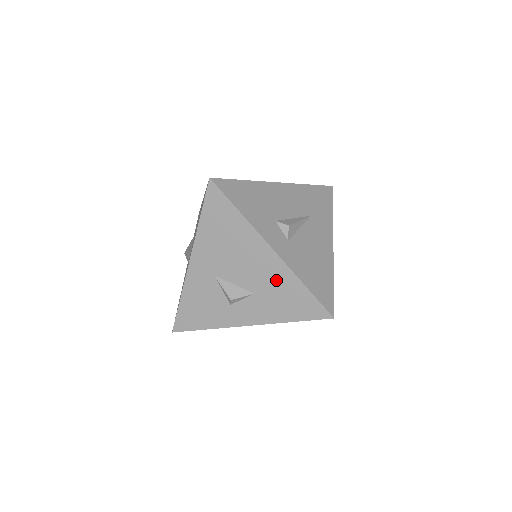
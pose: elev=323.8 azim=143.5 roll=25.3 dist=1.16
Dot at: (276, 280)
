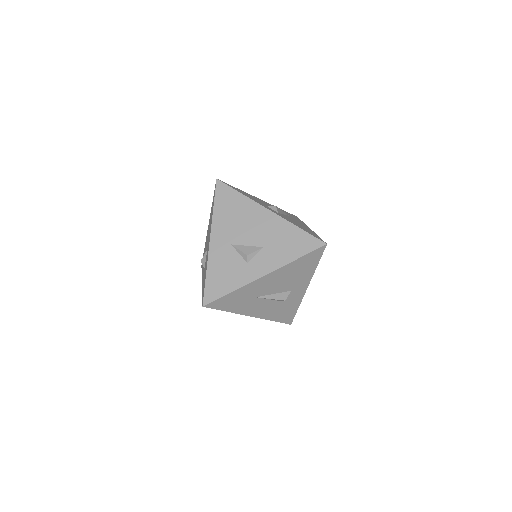
Dot at: (277, 231)
